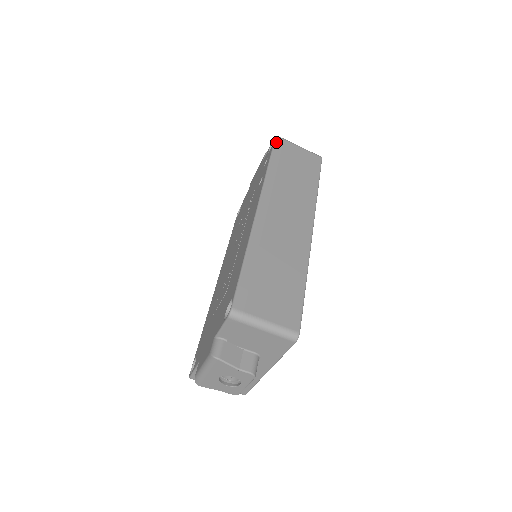
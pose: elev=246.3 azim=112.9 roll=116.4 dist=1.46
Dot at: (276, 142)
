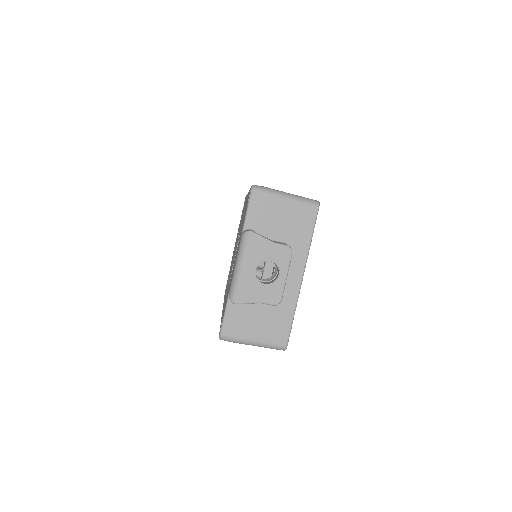
Dot at: occluded
